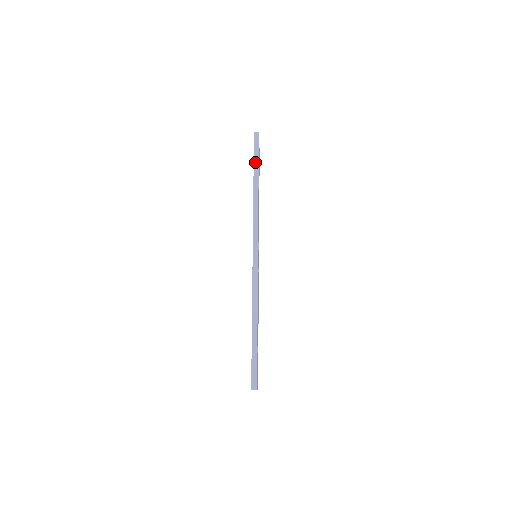
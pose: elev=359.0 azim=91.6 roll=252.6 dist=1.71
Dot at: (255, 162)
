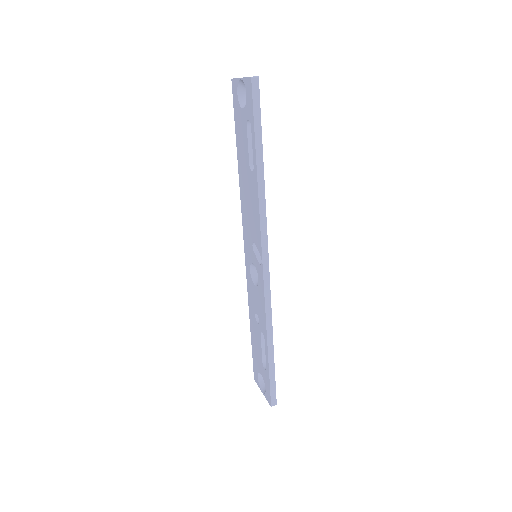
Dot at: (257, 134)
